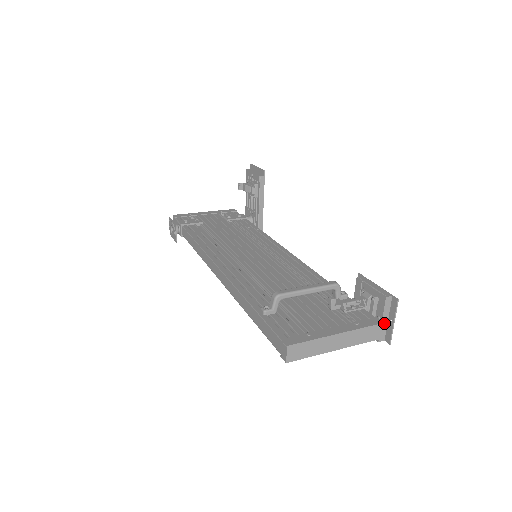
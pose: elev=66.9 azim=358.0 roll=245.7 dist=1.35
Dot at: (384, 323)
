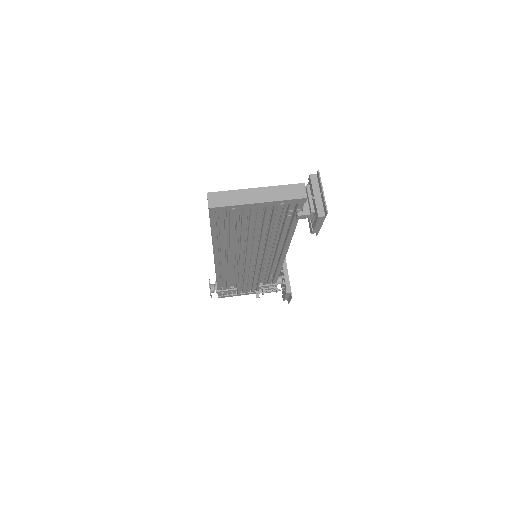
Dot at: (318, 199)
